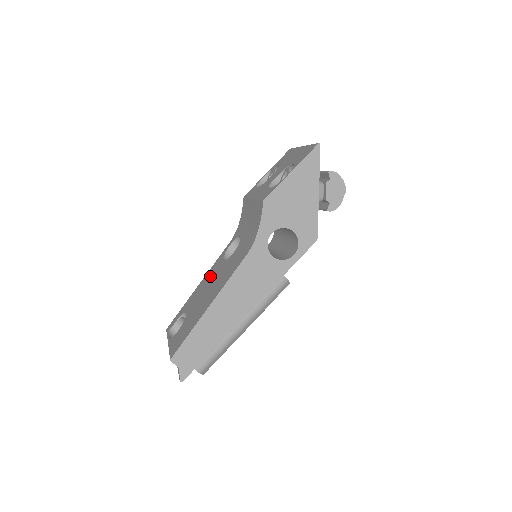
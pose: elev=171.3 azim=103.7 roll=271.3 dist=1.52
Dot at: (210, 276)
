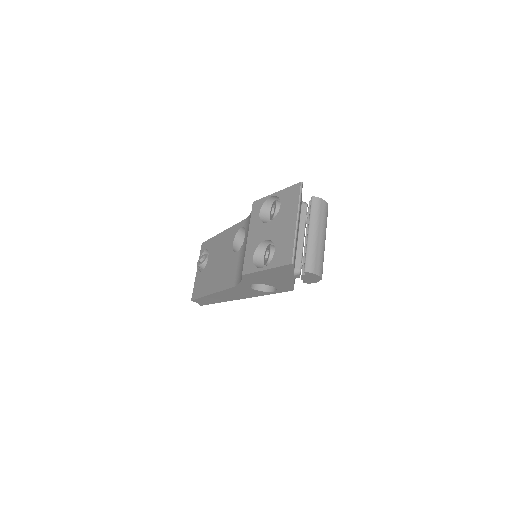
Dot at: (225, 244)
